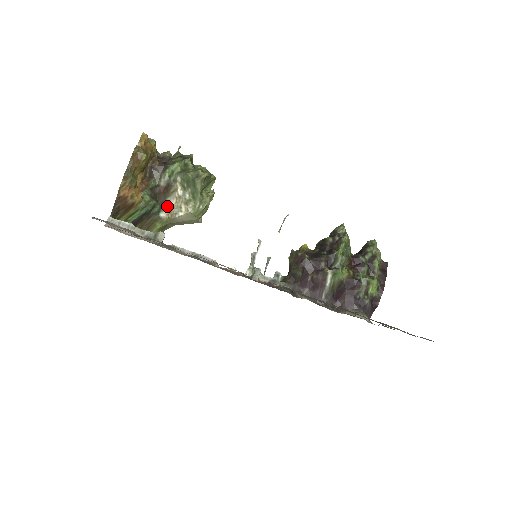
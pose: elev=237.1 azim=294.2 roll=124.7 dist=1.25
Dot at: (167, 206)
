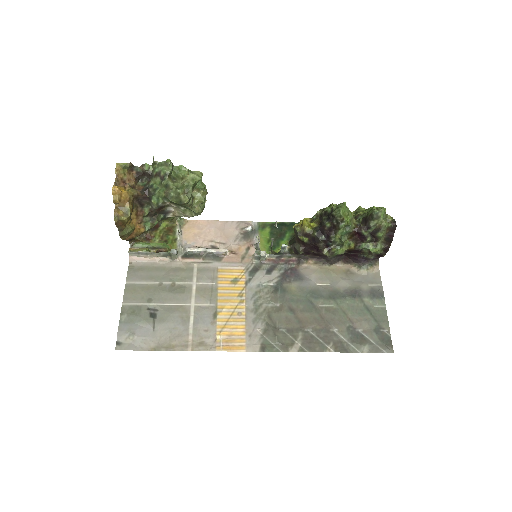
Dot at: (169, 212)
